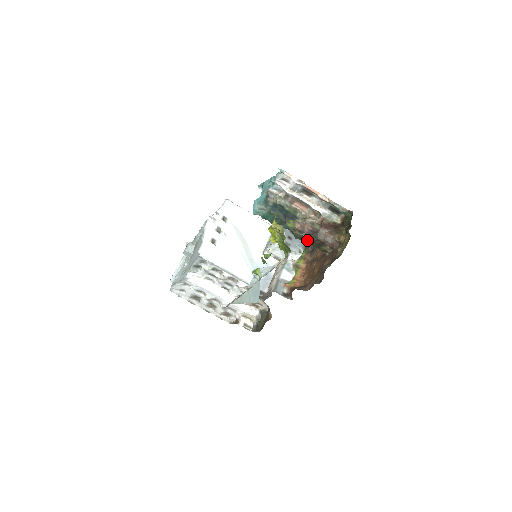
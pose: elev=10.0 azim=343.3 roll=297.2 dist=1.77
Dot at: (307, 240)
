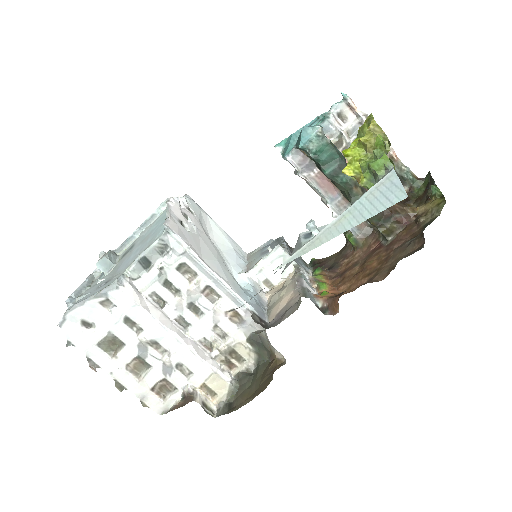
Dot at: occluded
